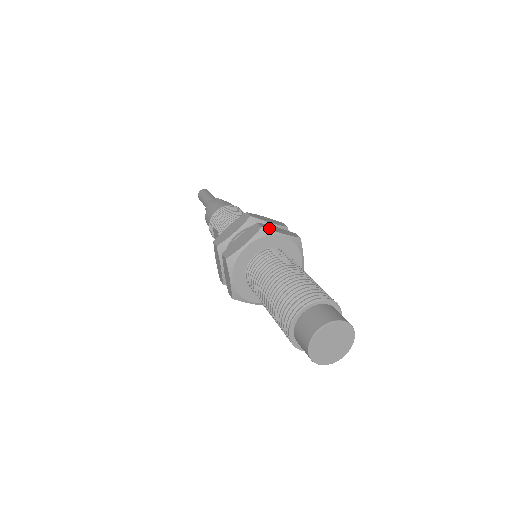
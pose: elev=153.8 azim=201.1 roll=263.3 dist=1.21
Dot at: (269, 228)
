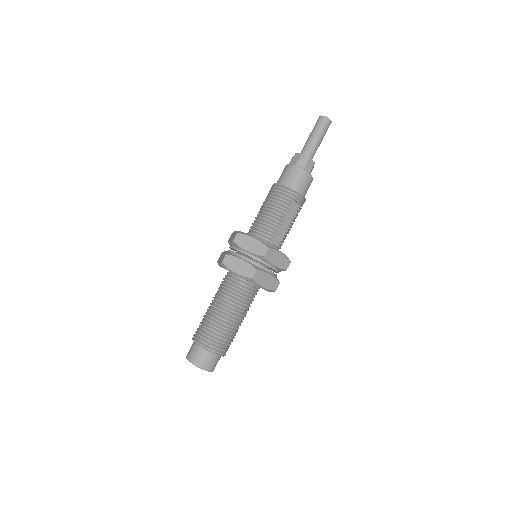
Dot at: (228, 264)
